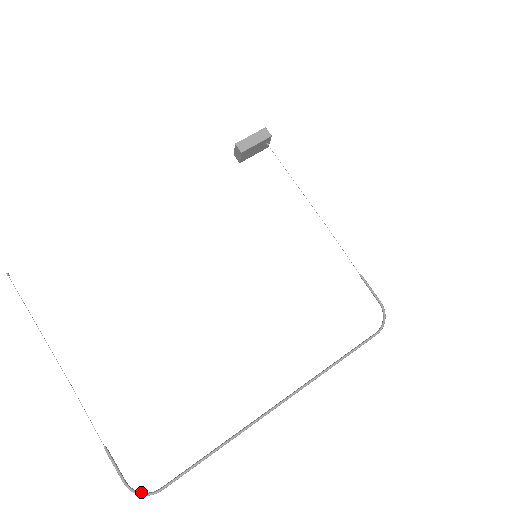
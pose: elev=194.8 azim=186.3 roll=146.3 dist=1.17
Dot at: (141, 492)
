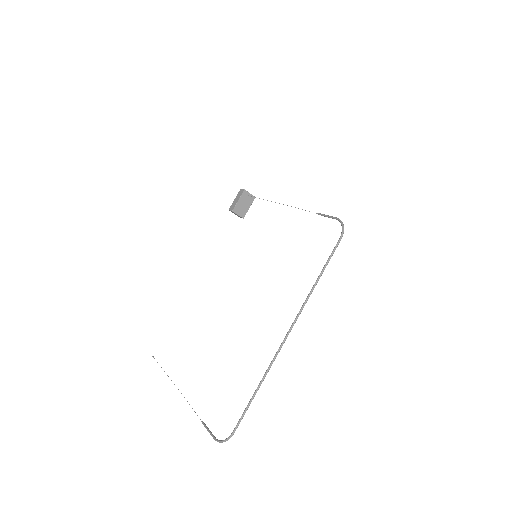
Dot at: (223, 440)
